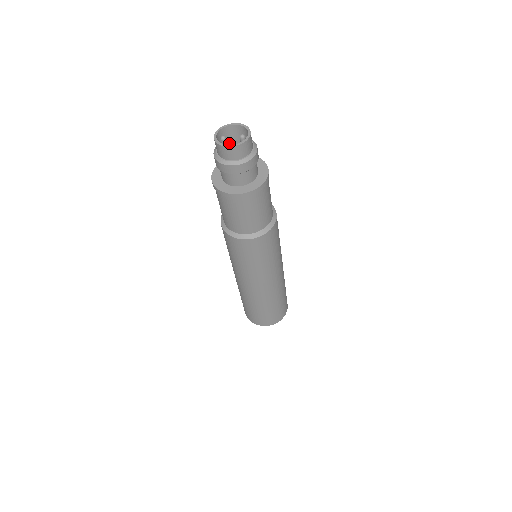
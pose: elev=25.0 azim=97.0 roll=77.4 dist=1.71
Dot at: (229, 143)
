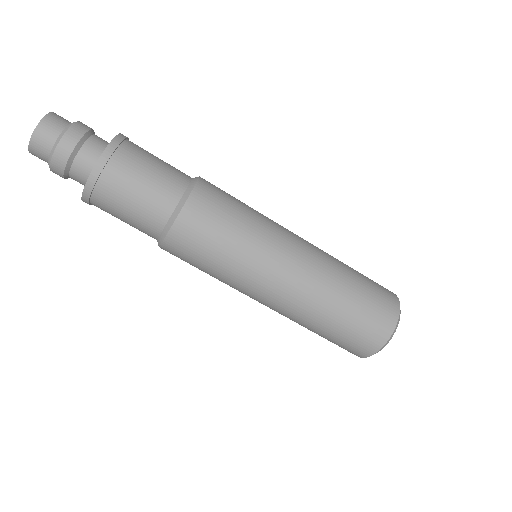
Dot at: occluded
